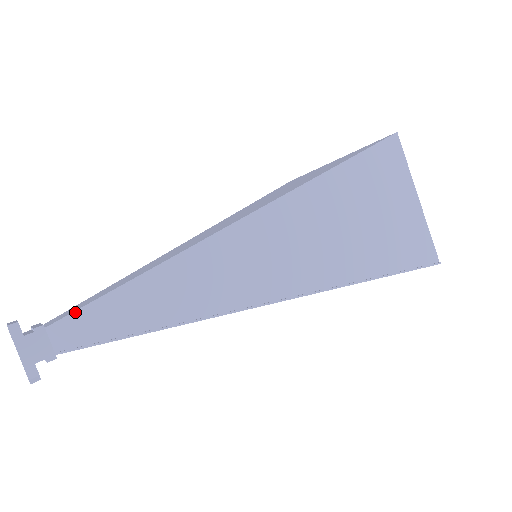
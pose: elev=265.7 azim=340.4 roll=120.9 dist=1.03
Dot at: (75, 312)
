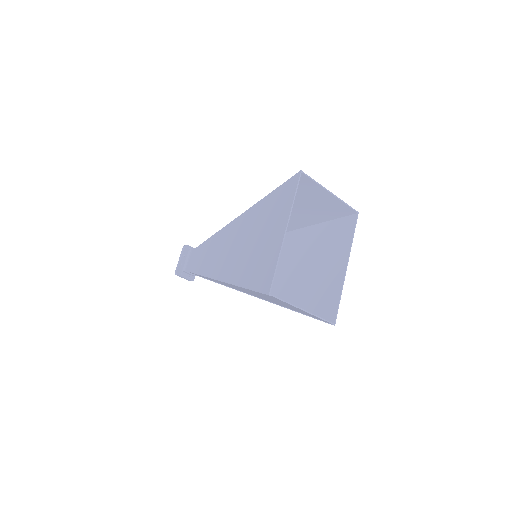
Dot at: (190, 272)
